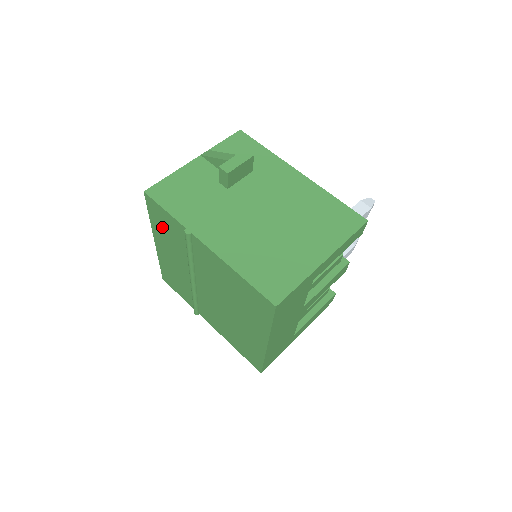
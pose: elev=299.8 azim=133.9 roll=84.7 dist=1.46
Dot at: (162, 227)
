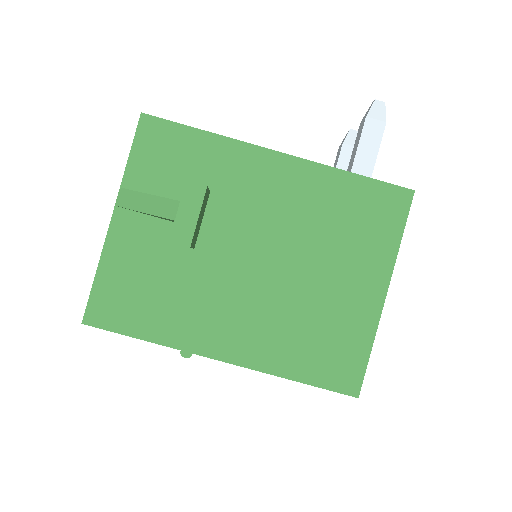
Dot at: occluded
